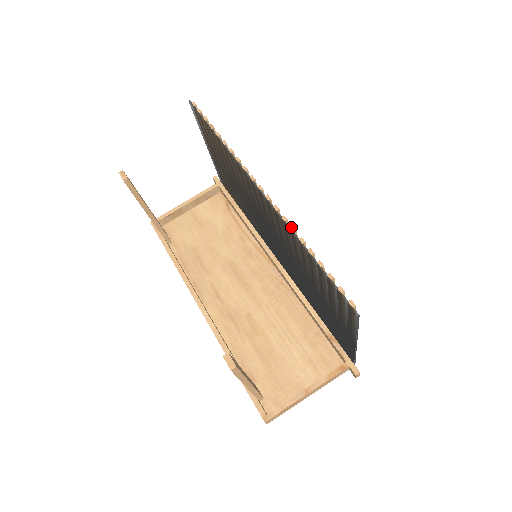
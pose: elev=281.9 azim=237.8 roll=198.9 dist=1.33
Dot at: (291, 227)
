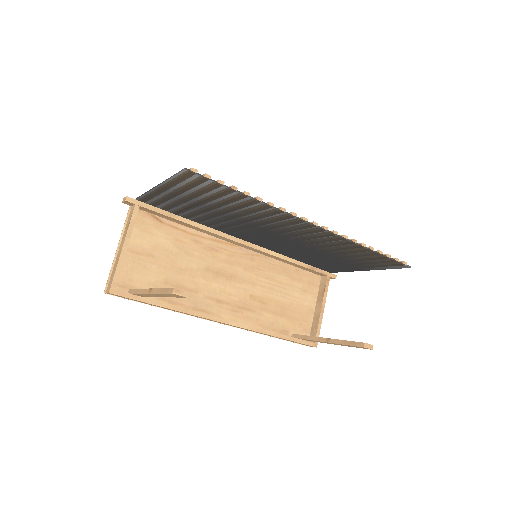
Dot at: (353, 240)
